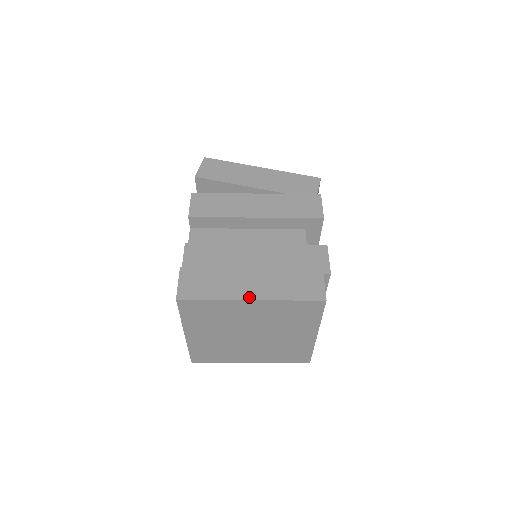
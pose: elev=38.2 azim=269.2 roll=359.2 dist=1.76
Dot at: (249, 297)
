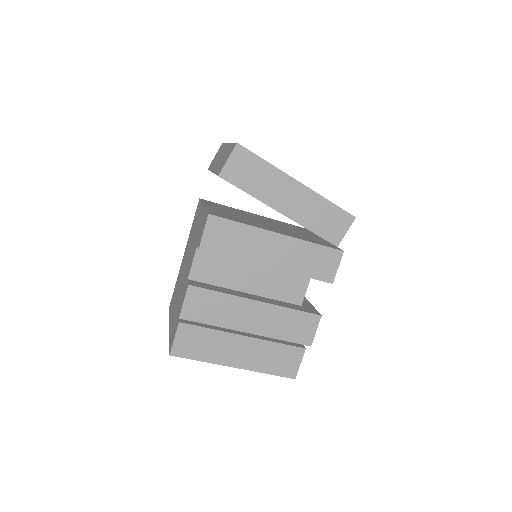
Dot at: (234, 365)
